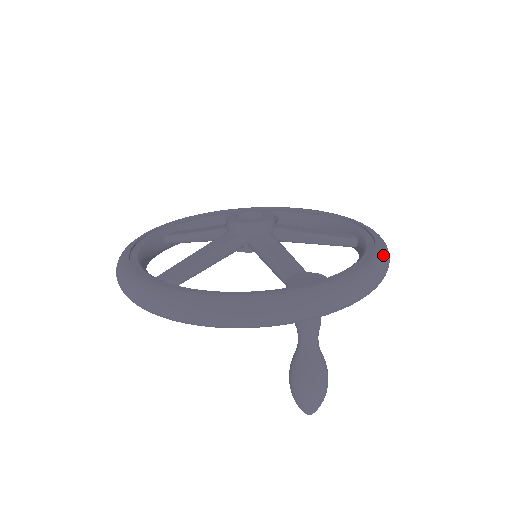
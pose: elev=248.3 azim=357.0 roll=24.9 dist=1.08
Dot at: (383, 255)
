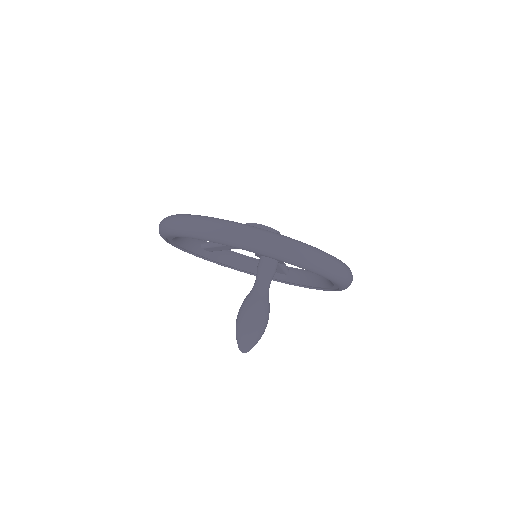
Dot at: (341, 261)
